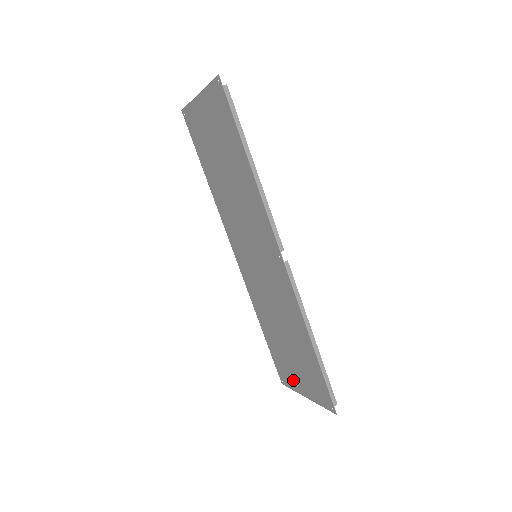
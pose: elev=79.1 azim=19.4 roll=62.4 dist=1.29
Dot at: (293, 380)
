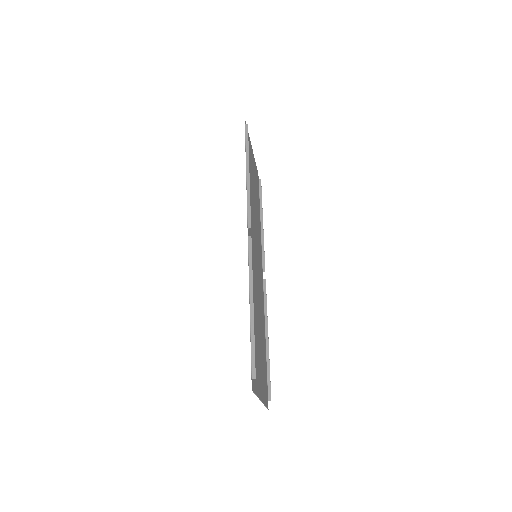
Dot at: (262, 388)
